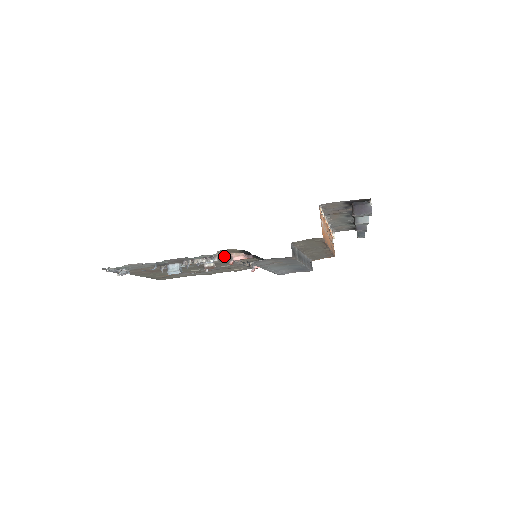
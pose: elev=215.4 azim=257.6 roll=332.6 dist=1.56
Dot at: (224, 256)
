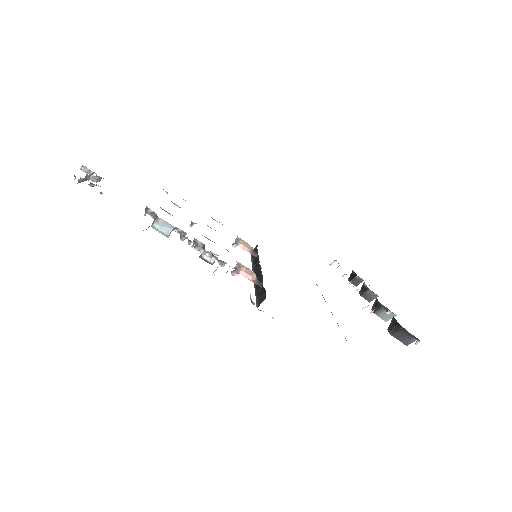
Dot at: occluded
